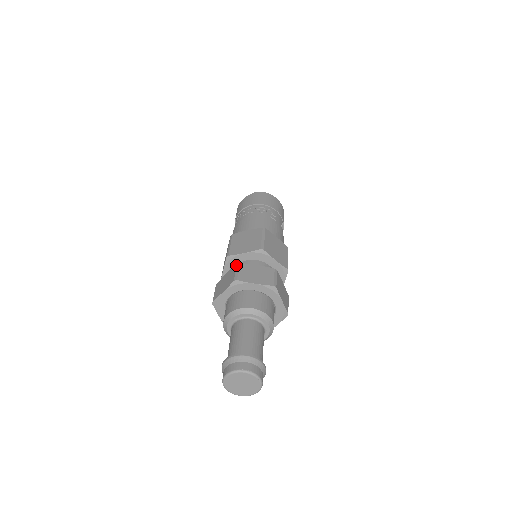
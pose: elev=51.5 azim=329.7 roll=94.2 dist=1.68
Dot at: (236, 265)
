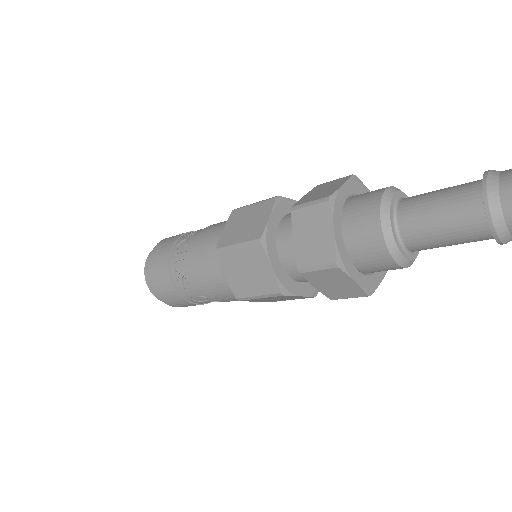
Dot at: (294, 210)
